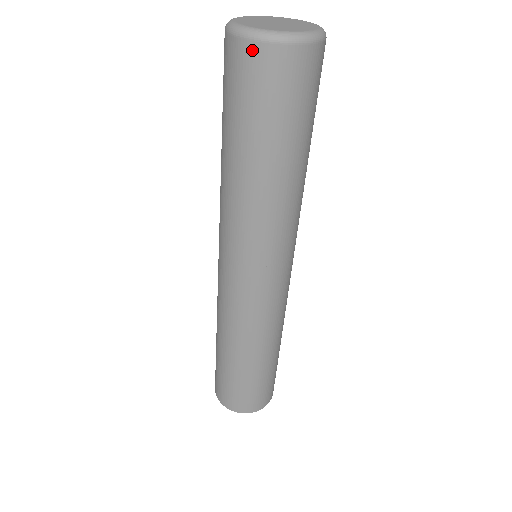
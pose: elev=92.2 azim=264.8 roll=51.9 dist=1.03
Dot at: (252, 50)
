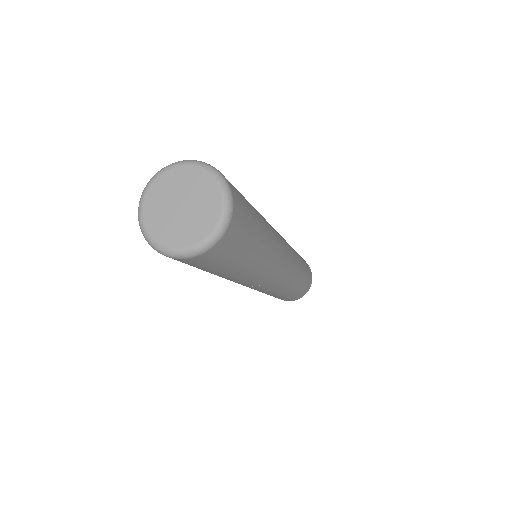
Dot at: (191, 260)
